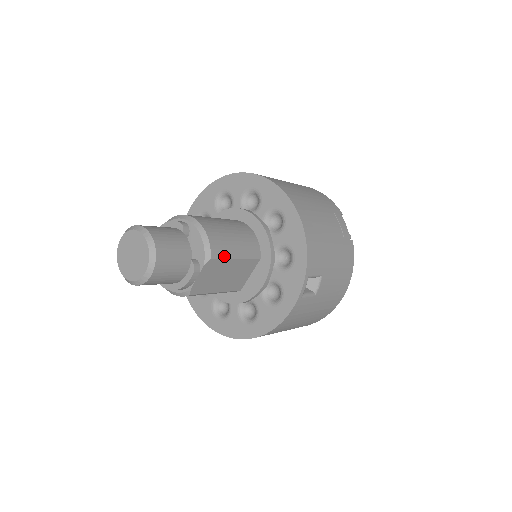
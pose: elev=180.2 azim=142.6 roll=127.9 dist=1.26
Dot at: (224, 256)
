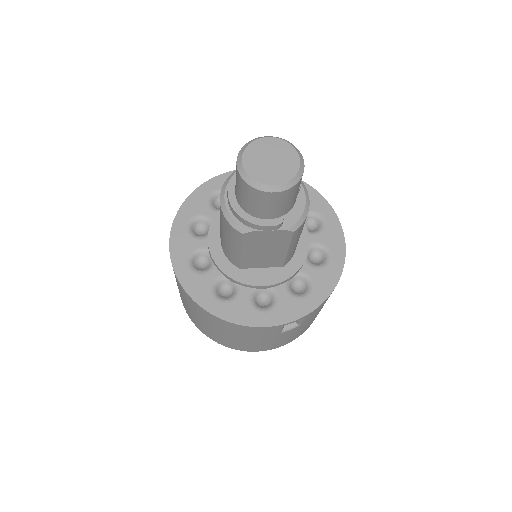
Dot at: (293, 239)
